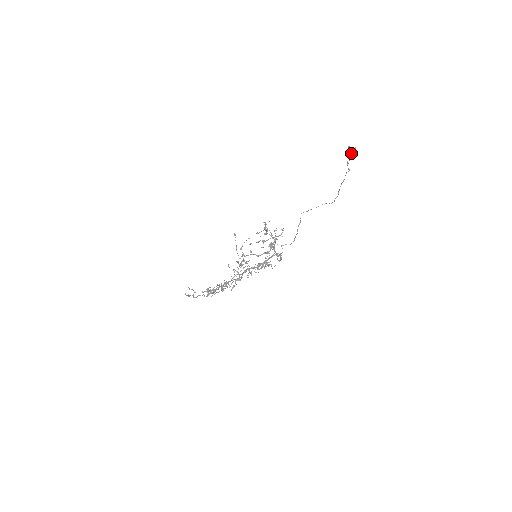
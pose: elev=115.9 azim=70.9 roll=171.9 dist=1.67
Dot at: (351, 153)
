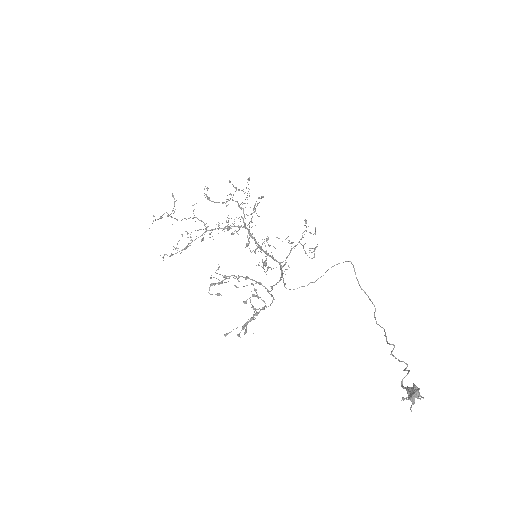
Dot at: (409, 397)
